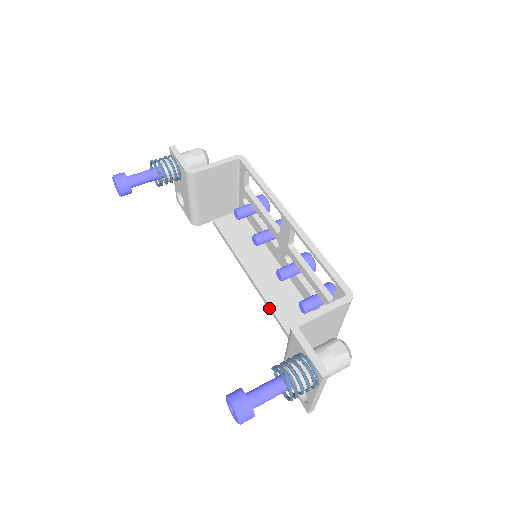
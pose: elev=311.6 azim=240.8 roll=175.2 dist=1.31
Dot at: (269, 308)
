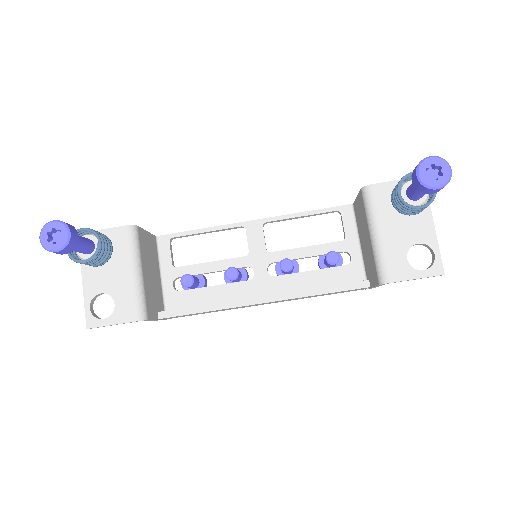
Dot at: (307, 293)
